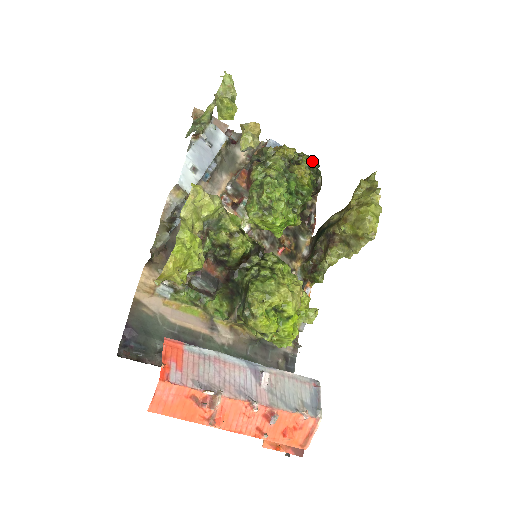
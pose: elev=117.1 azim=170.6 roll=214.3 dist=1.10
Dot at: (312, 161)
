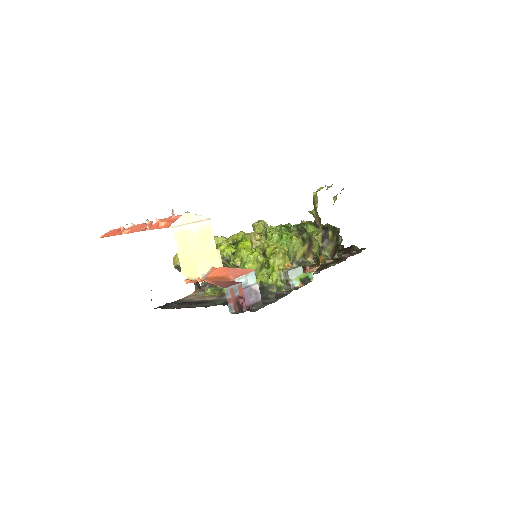
Dot at: occluded
